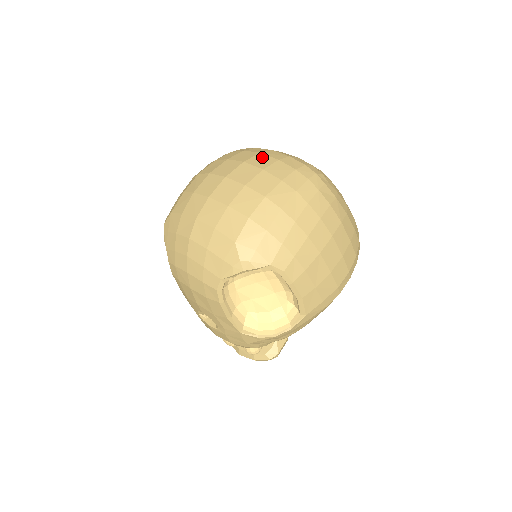
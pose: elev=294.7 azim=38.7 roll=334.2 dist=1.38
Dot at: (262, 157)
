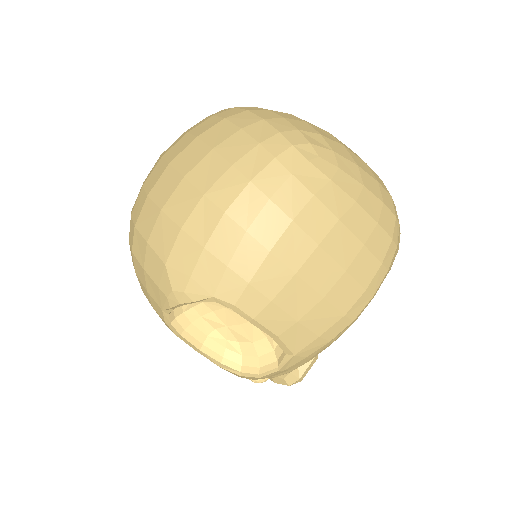
Dot at: (222, 126)
